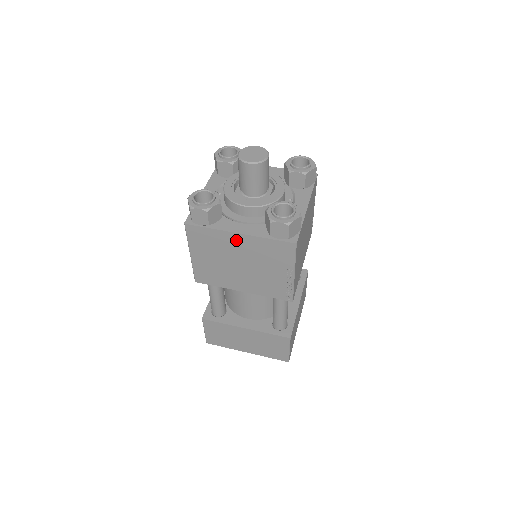
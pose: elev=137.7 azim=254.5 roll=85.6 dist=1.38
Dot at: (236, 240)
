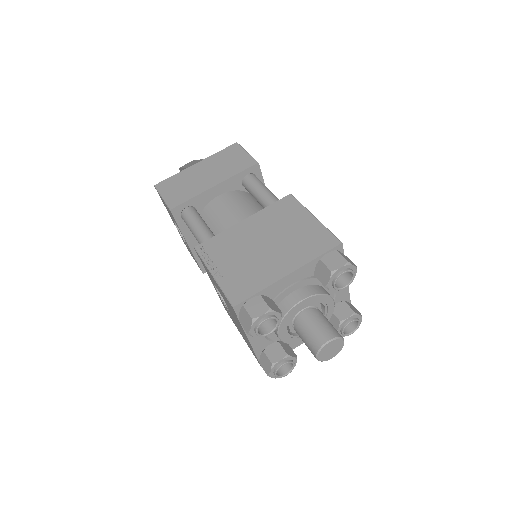
Dot at: occluded
